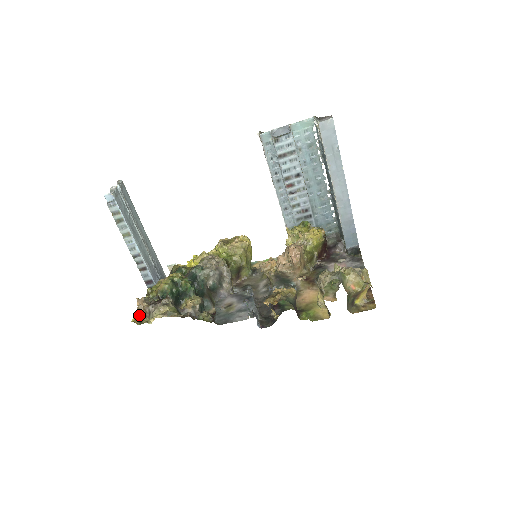
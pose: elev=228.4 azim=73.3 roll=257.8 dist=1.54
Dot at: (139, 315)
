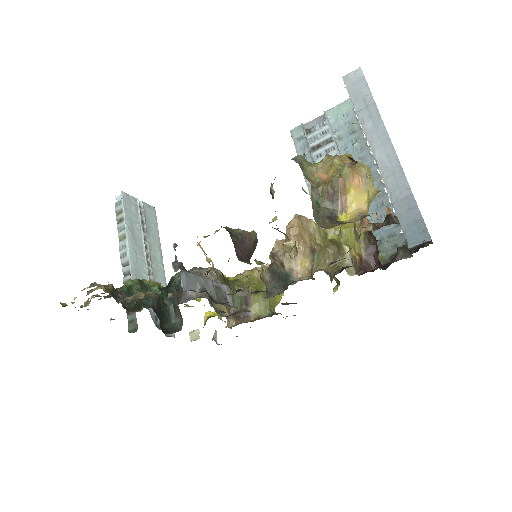
Dot at: occluded
